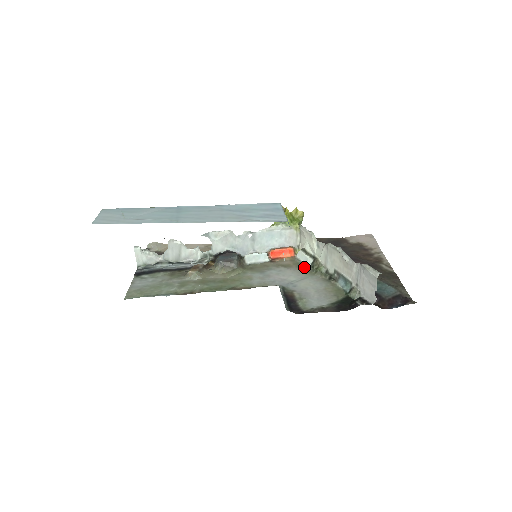
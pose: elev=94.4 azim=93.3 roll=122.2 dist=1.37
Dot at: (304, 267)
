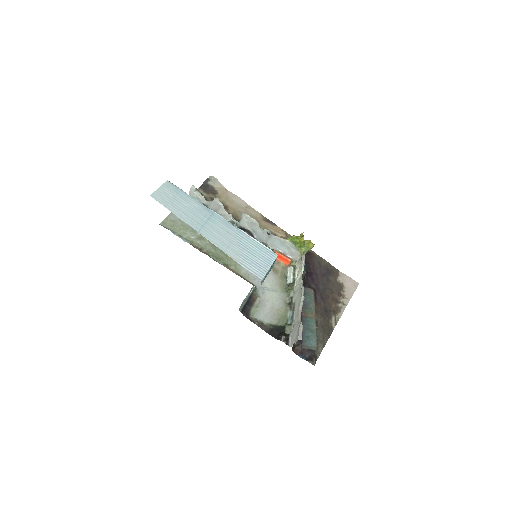
Dot at: (284, 281)
